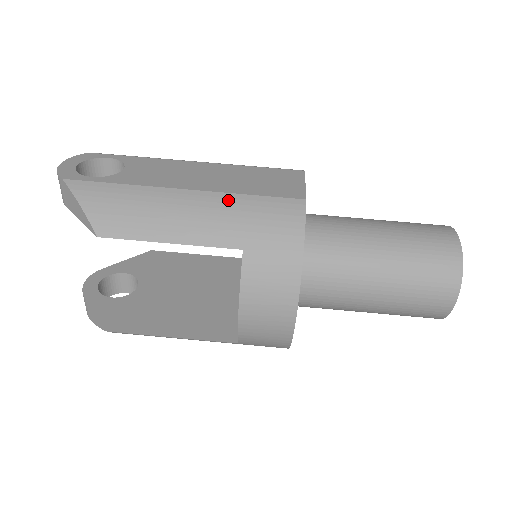
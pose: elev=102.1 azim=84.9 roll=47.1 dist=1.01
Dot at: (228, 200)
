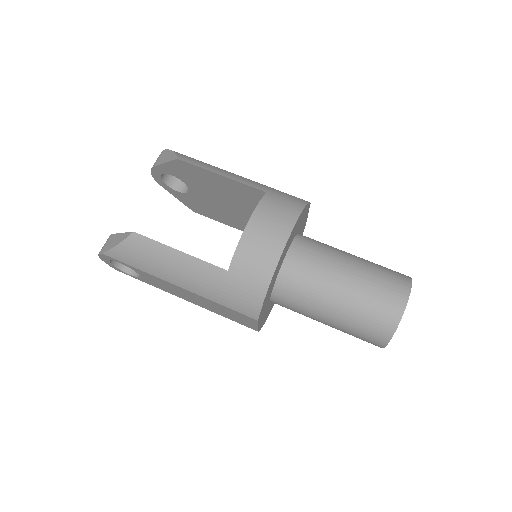
Dot at: occluded
